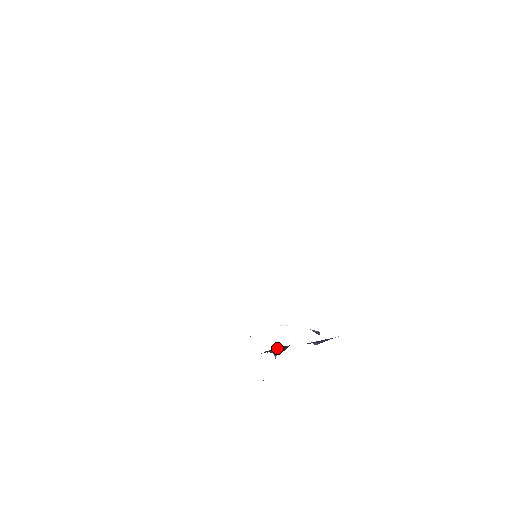
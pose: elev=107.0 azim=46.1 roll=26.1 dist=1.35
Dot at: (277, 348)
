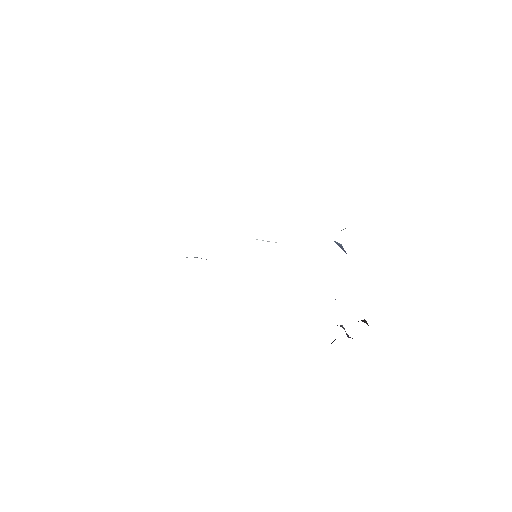
Dot at: occluded
